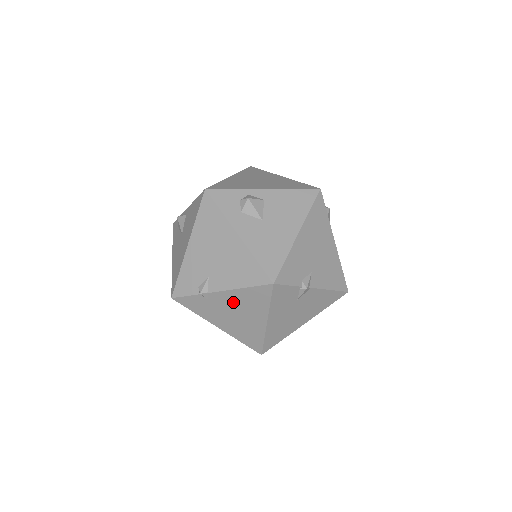
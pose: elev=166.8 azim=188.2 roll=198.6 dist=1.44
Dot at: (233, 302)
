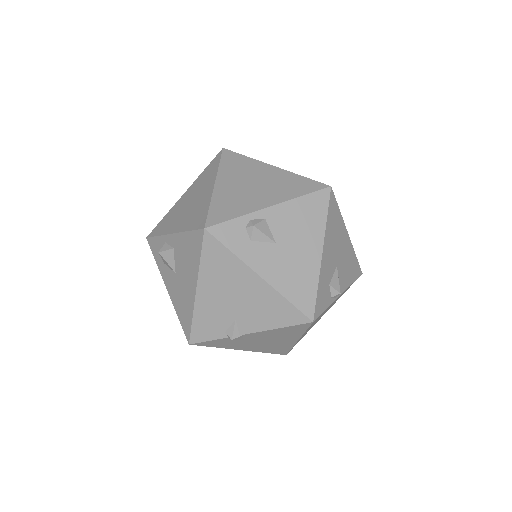
Dot at: occluded
